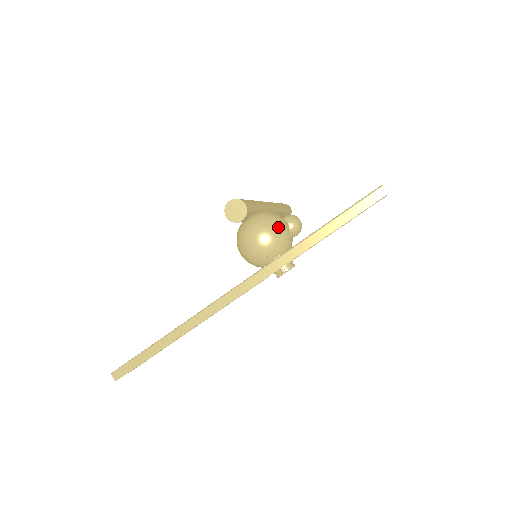
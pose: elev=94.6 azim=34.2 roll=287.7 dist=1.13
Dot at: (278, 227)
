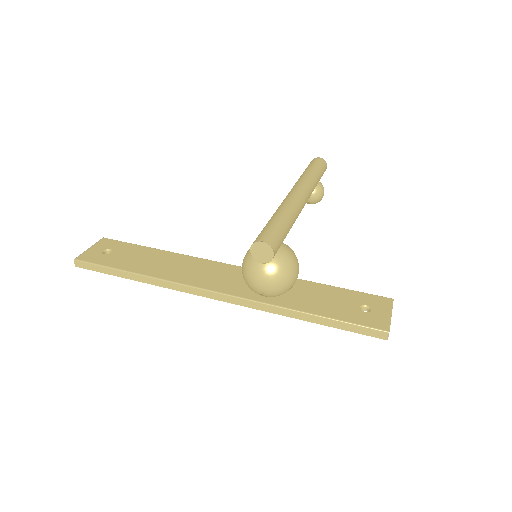
Dot at: (287, 282)
